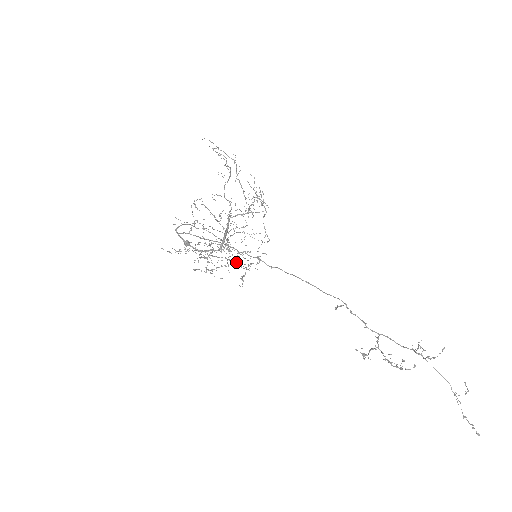
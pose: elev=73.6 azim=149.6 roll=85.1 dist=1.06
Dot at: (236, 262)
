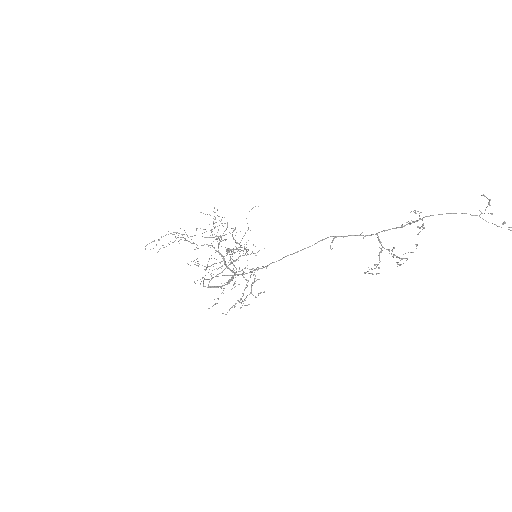
Dot at: occluded
